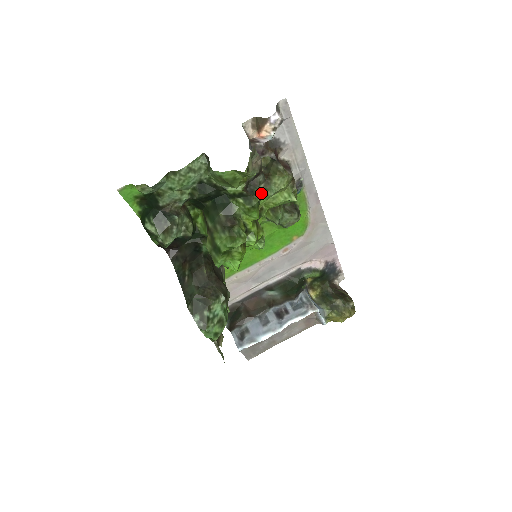
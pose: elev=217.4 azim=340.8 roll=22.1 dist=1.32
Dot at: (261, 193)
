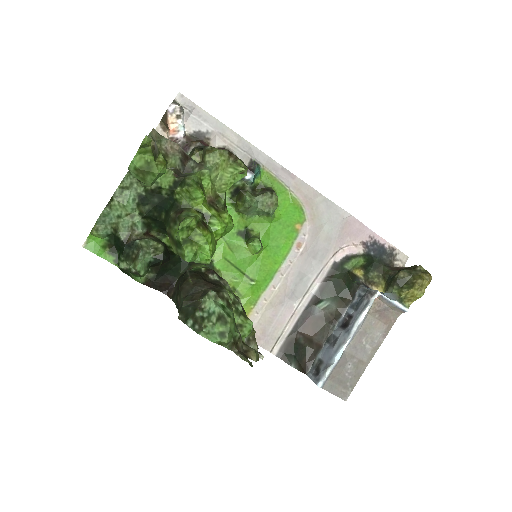
Dot at: (195, 174)
